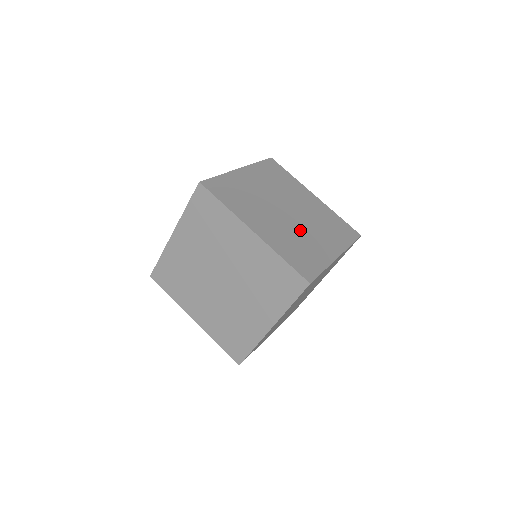
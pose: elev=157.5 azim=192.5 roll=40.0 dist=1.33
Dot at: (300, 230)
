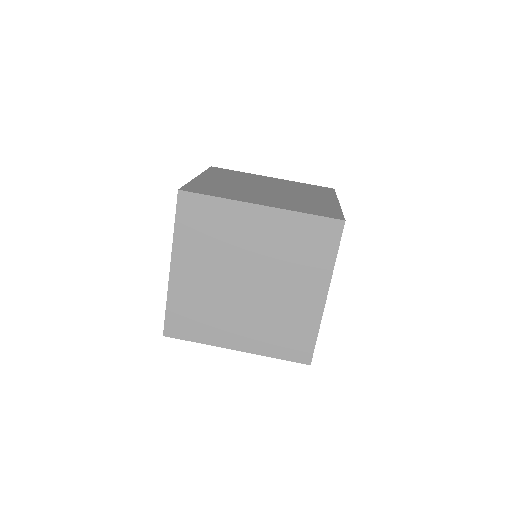
Dot at: (292, 196)
